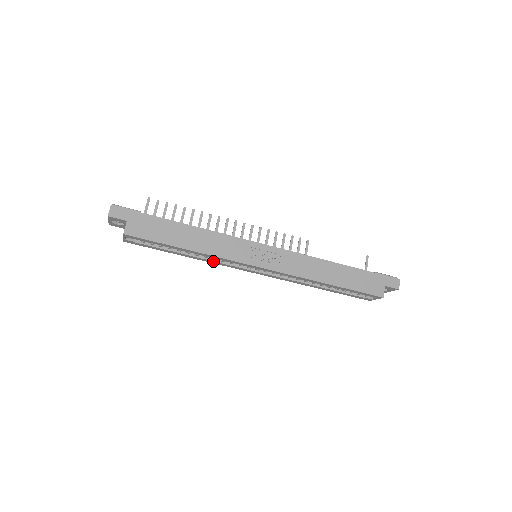
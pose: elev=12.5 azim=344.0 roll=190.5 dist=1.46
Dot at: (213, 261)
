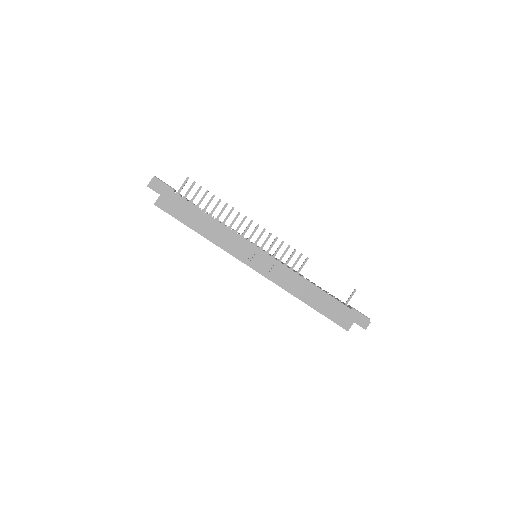
Dot at: occluded
